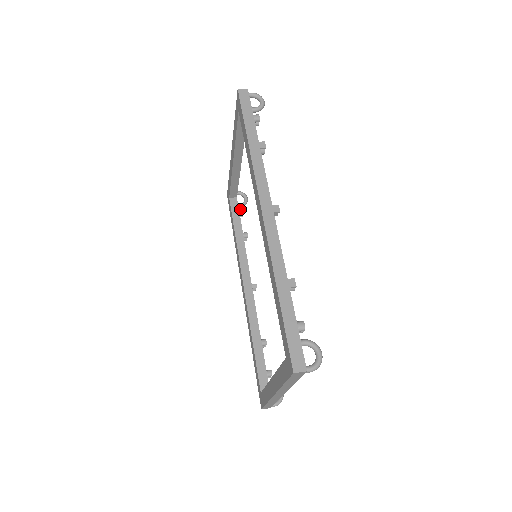
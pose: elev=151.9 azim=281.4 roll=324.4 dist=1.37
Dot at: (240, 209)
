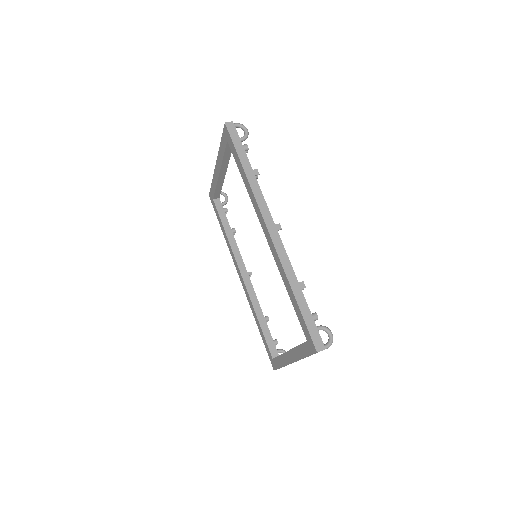
Dot at: (224, 208)
